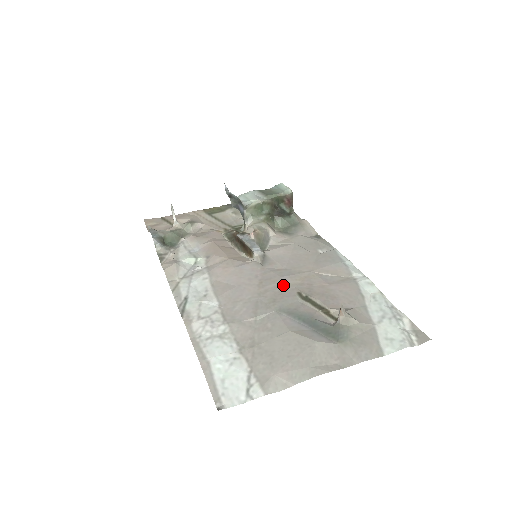
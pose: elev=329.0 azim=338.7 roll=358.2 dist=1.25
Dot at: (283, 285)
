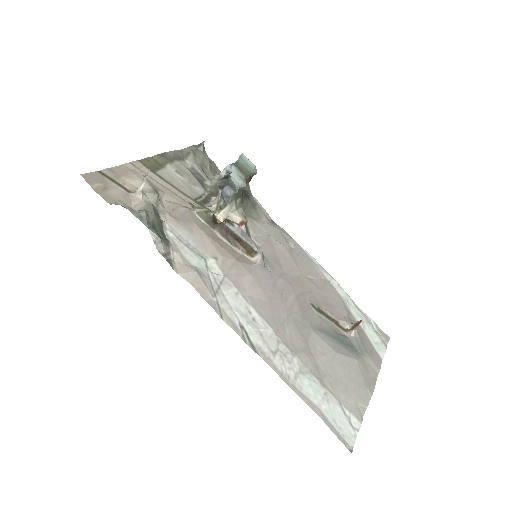
Dot at: (298, 296)
